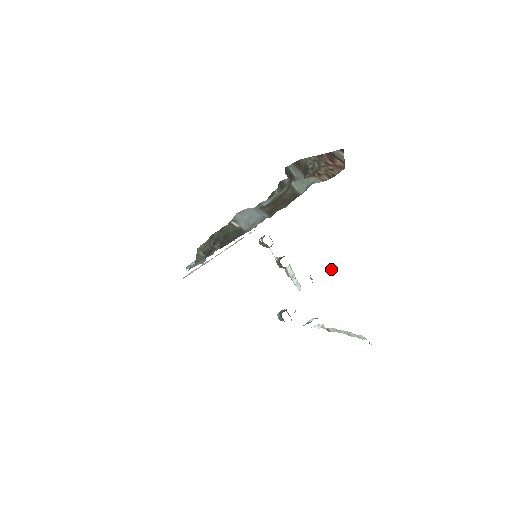
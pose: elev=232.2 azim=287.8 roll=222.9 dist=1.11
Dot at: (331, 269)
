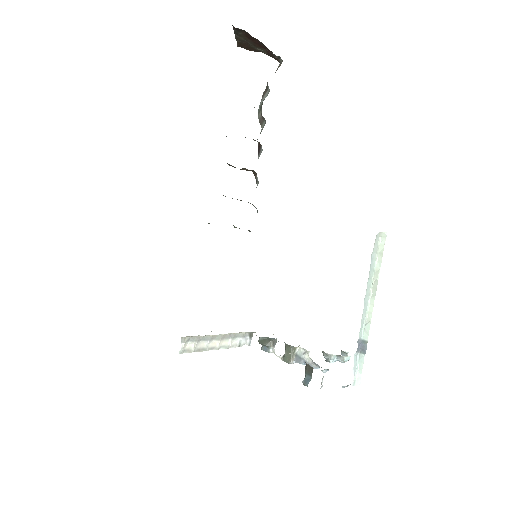
Dot at: (345, 354)
